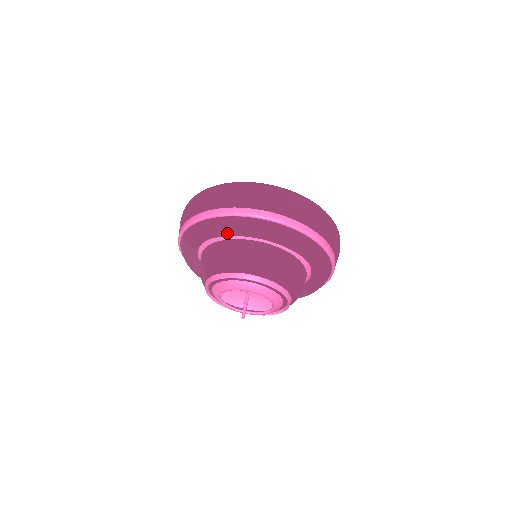
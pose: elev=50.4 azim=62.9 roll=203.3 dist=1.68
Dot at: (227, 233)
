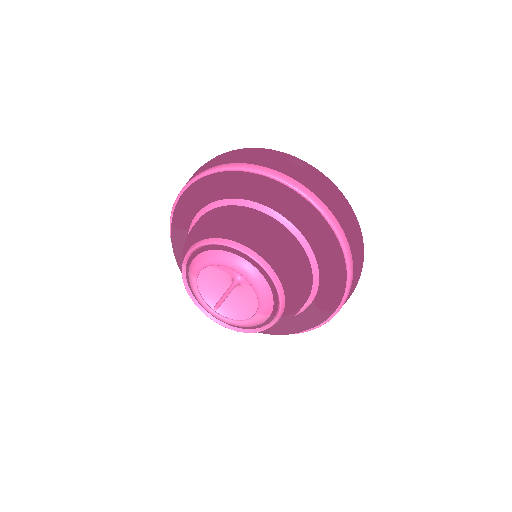
Dot at: (208, 192)
